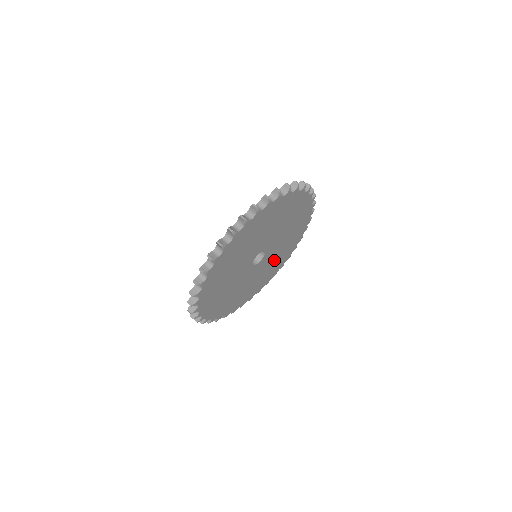
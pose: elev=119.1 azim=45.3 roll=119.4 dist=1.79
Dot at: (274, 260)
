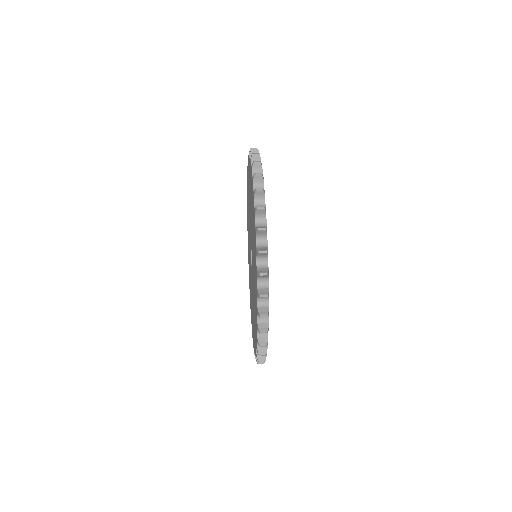
Dot at: occluded
